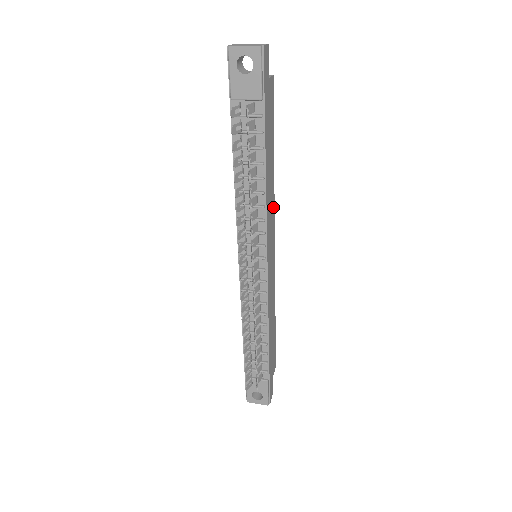
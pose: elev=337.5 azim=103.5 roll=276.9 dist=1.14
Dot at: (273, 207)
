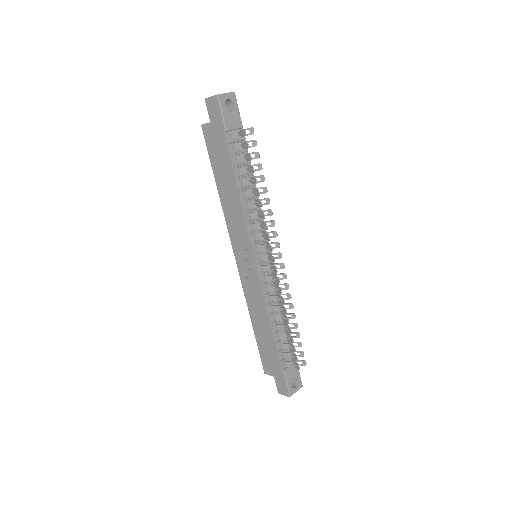
Dot at: occluded
